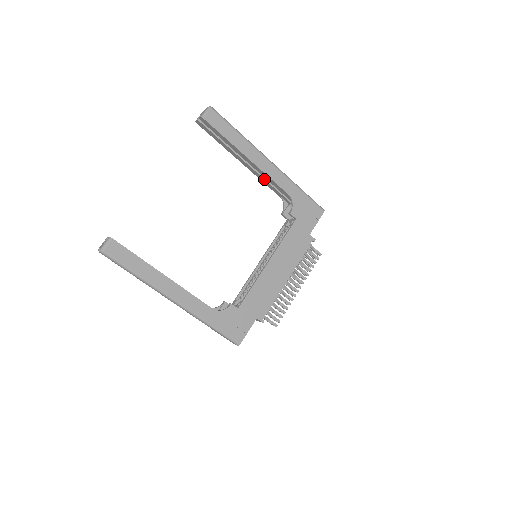
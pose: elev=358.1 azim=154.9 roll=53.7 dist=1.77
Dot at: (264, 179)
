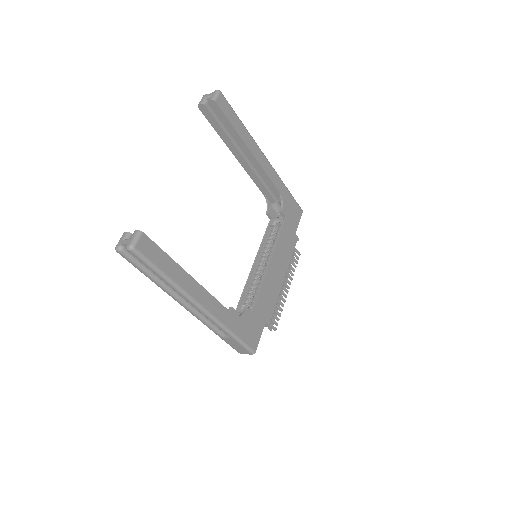
Dot at: (256, 175)
